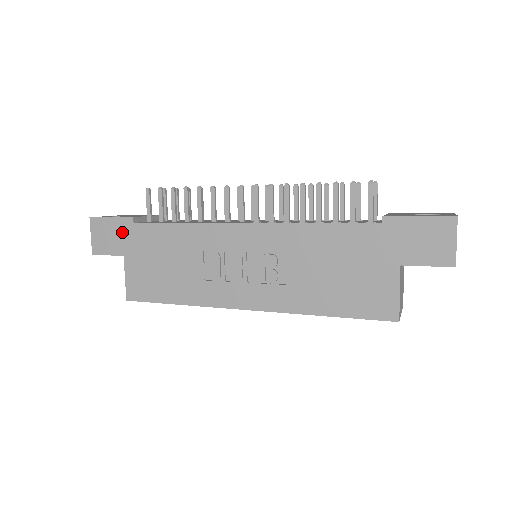
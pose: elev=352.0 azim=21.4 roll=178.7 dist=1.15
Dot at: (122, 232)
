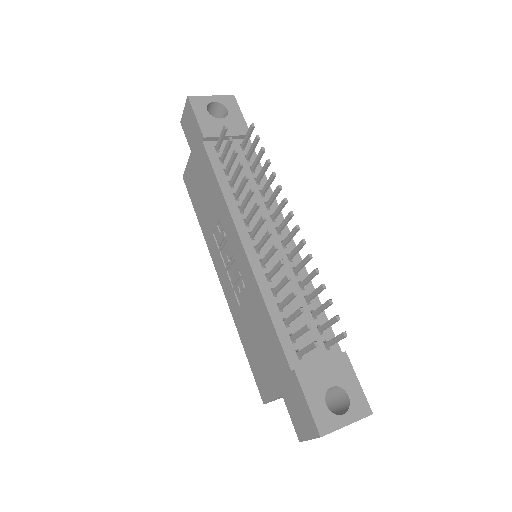
Dot at: (196, 136)
